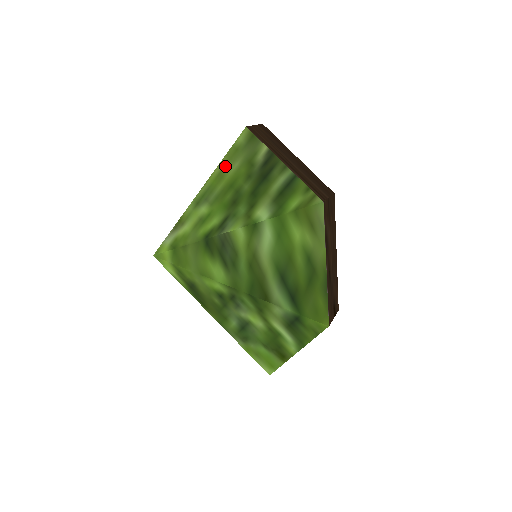
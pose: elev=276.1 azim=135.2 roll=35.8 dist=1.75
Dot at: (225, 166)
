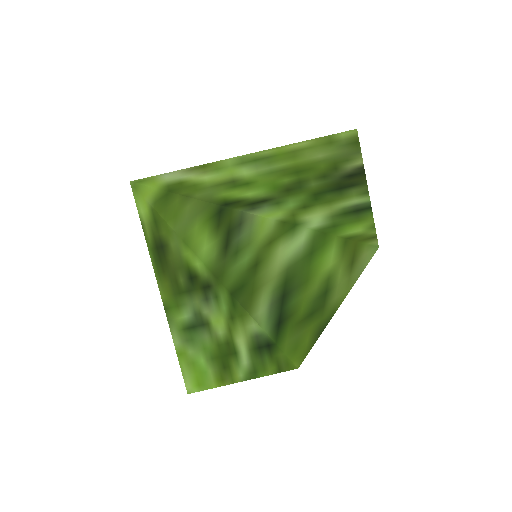
Dot at: (306, 148)
